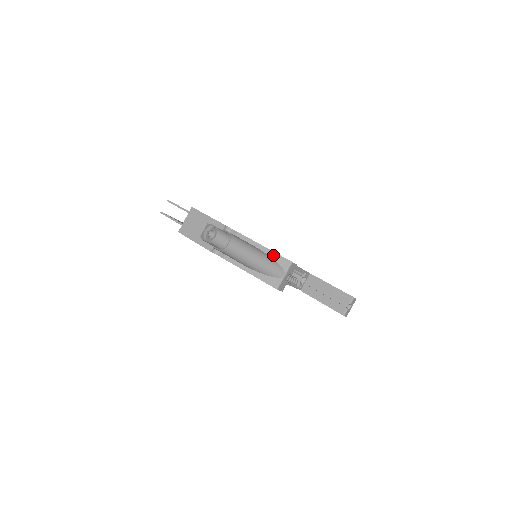
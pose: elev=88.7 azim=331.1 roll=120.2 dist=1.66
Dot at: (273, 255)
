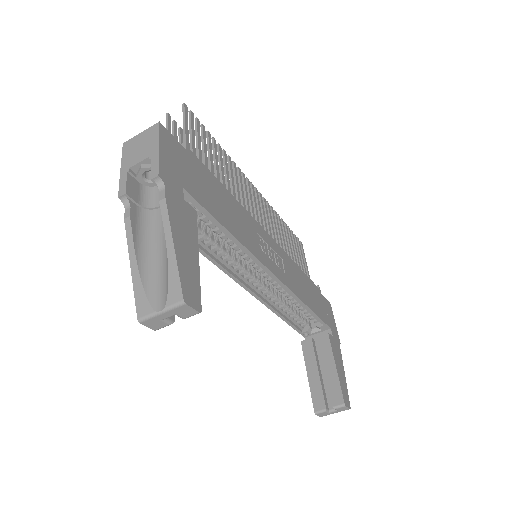
Dot at: (173, 269)
